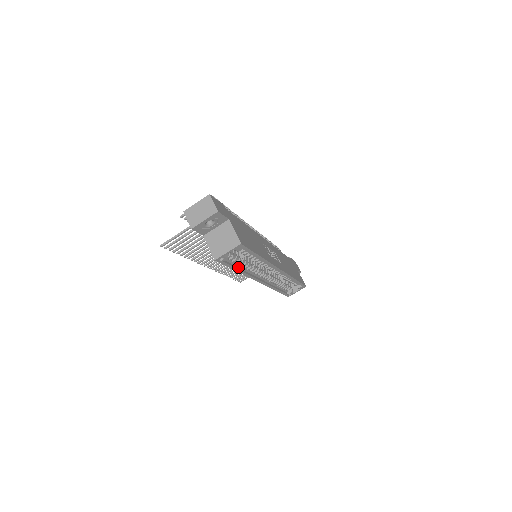
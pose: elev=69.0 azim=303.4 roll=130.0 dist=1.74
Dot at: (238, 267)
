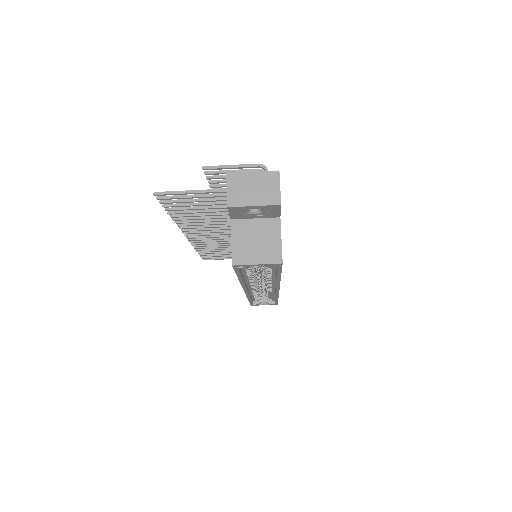
Dot at: (243, 274)
